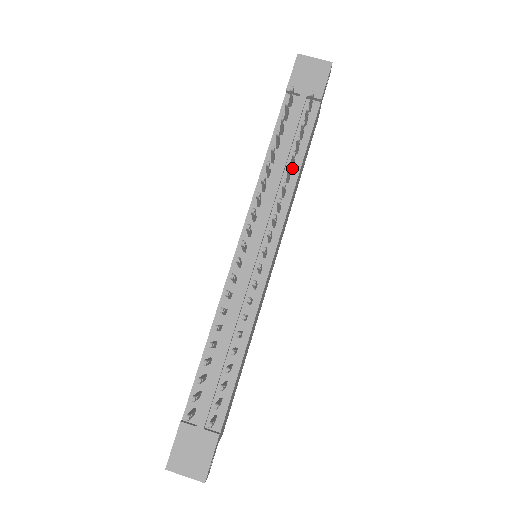
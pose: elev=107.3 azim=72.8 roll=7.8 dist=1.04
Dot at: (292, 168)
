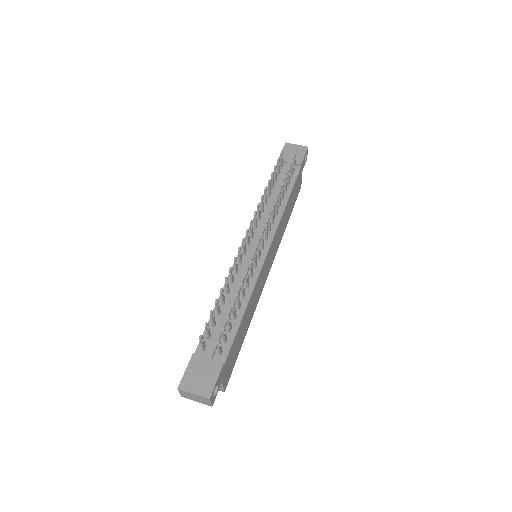
Dot at: (282, 200)
